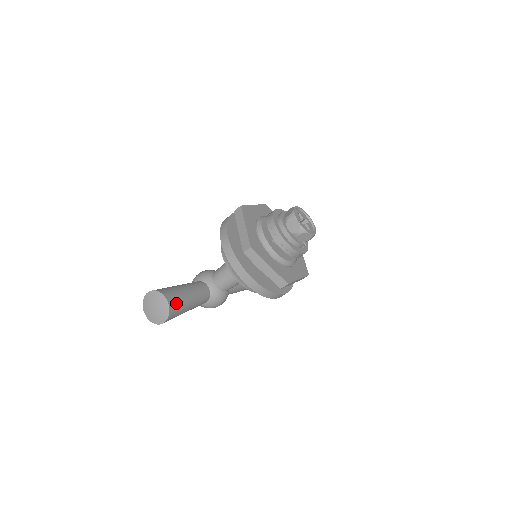
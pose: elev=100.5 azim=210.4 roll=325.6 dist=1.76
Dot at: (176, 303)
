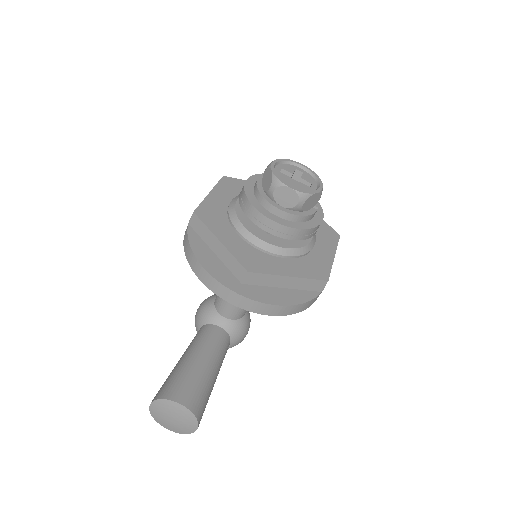
Dot at: (195, 395)
